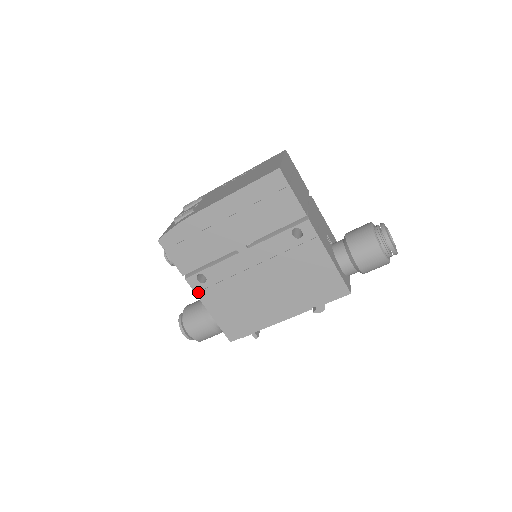
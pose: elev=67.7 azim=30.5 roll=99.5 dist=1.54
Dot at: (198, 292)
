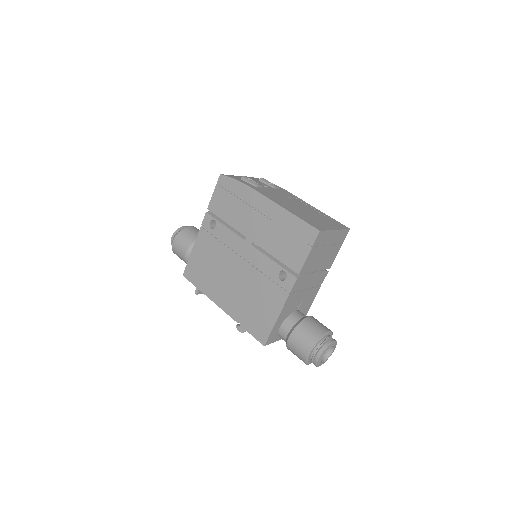
Dot at: (203, 228)
